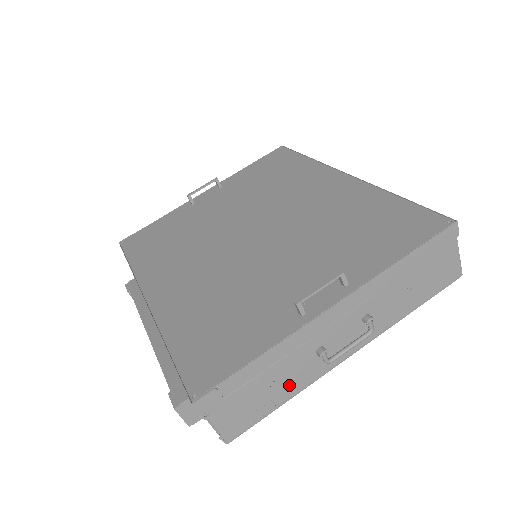
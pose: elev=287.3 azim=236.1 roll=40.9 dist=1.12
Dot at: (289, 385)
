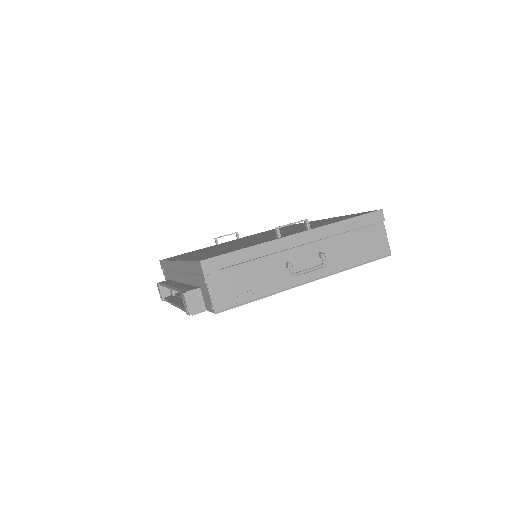
Dot at: (265, 284)
